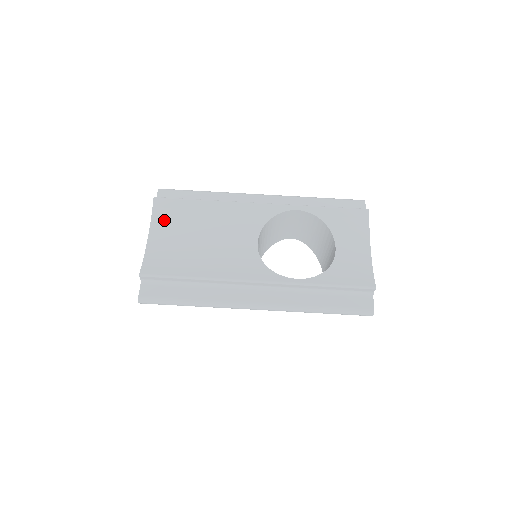
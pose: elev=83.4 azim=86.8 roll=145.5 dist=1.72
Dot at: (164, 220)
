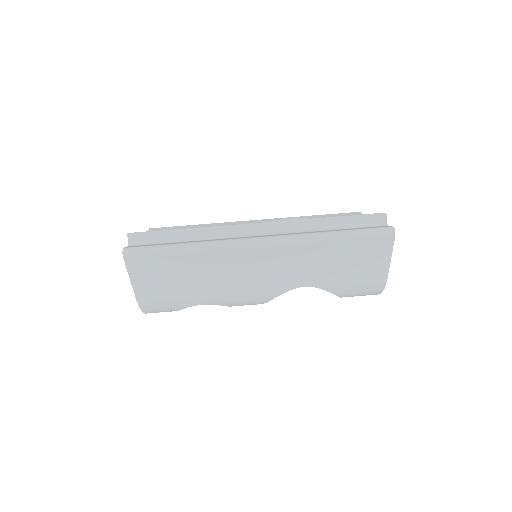
Dot at: occluded
